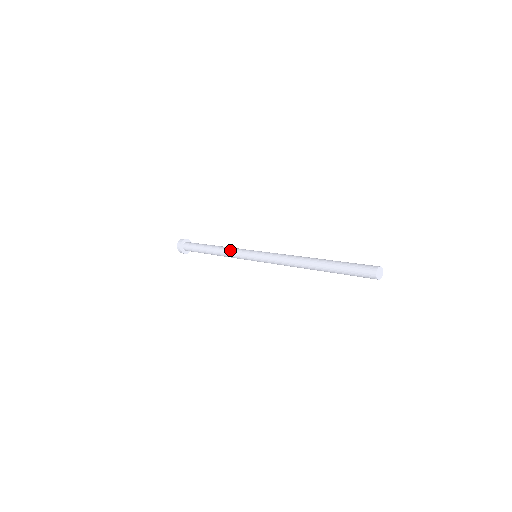
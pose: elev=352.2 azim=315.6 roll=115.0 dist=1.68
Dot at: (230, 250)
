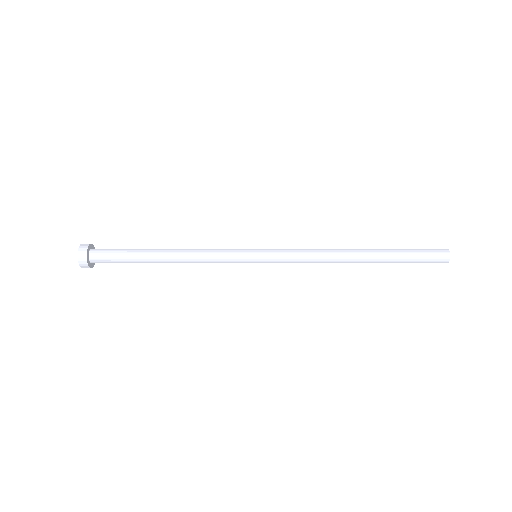
Dot at: occluded
